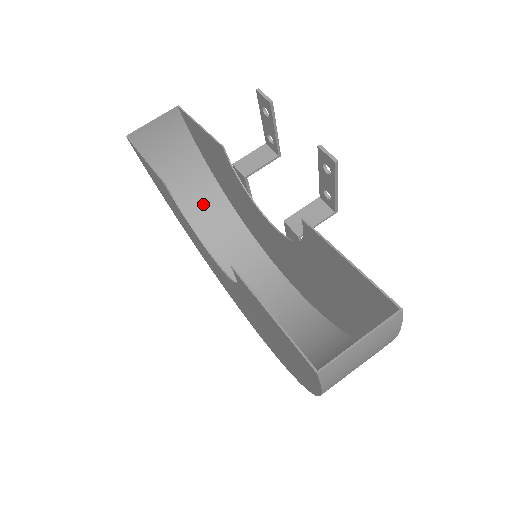
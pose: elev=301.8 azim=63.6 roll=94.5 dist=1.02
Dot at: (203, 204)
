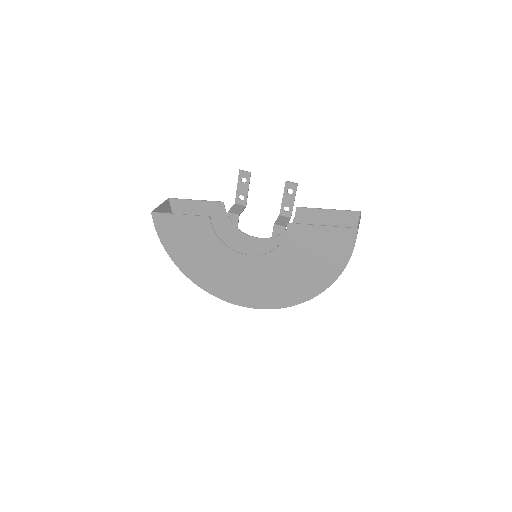
Dot at: occluded
